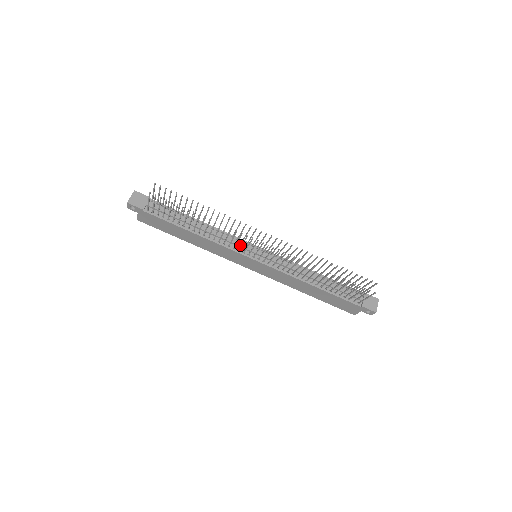
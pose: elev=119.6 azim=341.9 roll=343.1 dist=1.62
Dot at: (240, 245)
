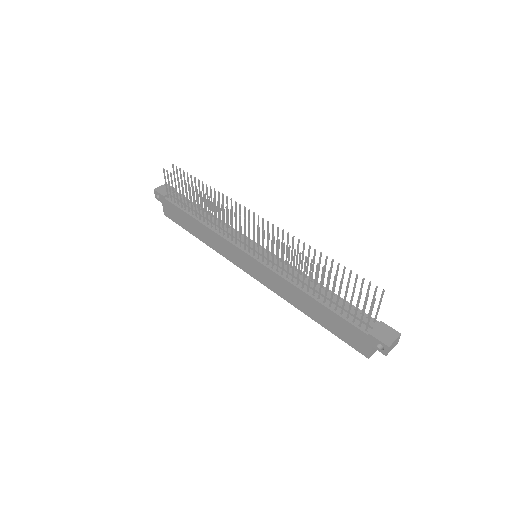
Dot at: occluded
